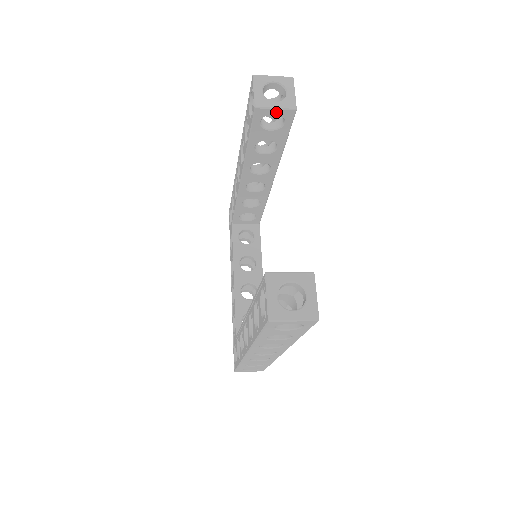
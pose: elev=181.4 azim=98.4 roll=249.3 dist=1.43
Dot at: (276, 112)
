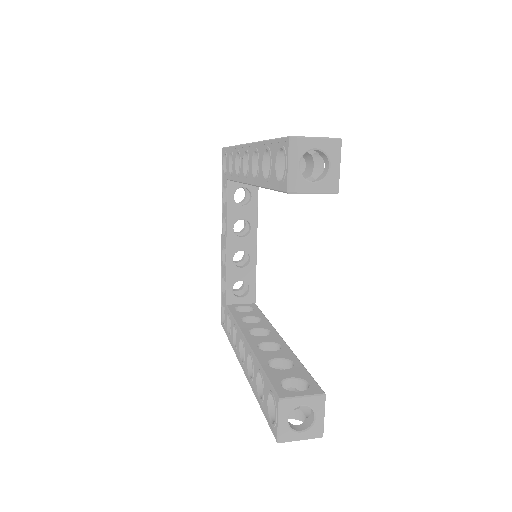
Dot at: (312, 193)
